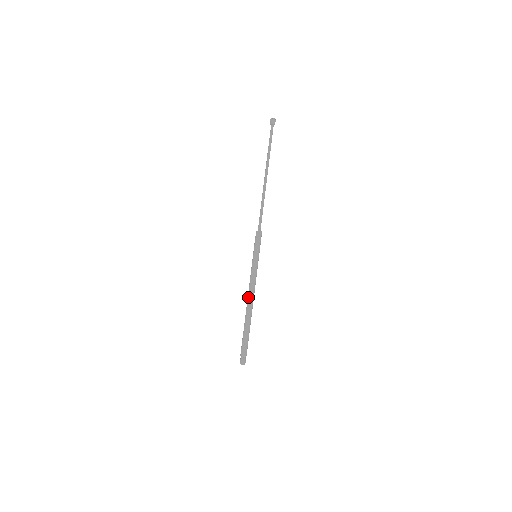
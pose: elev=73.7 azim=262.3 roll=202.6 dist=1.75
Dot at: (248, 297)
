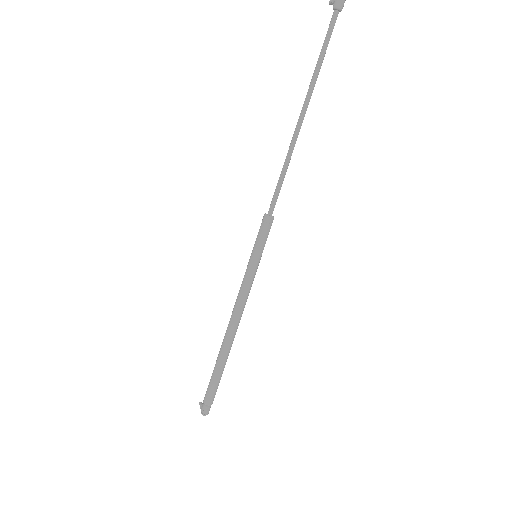
Dot at: (233, 322)
